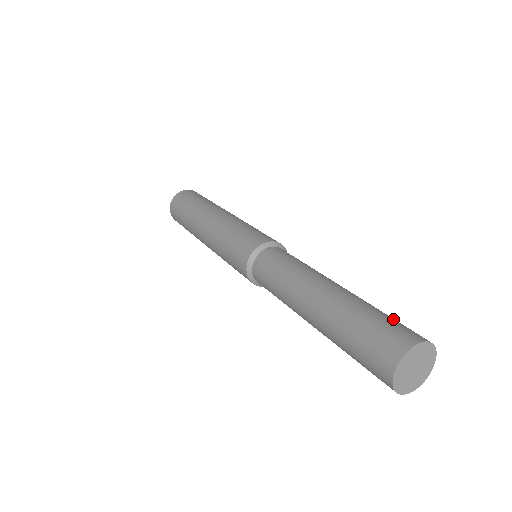
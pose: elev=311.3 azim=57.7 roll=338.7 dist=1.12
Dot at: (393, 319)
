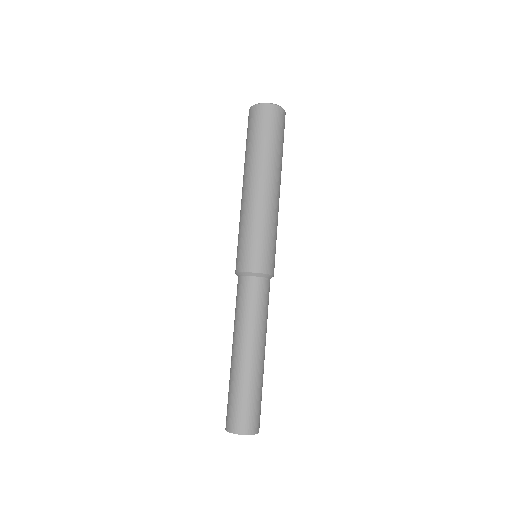
Dot at: (254, 407)
